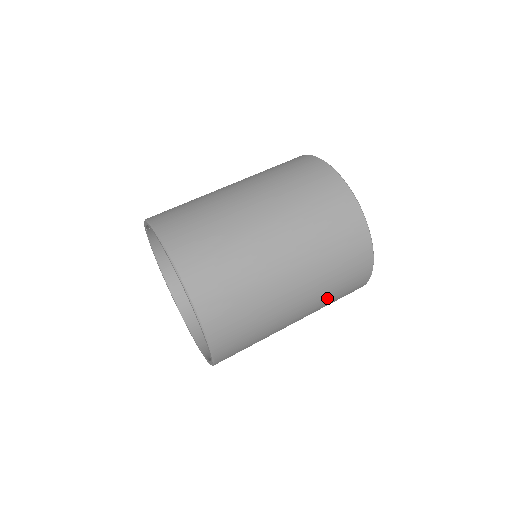
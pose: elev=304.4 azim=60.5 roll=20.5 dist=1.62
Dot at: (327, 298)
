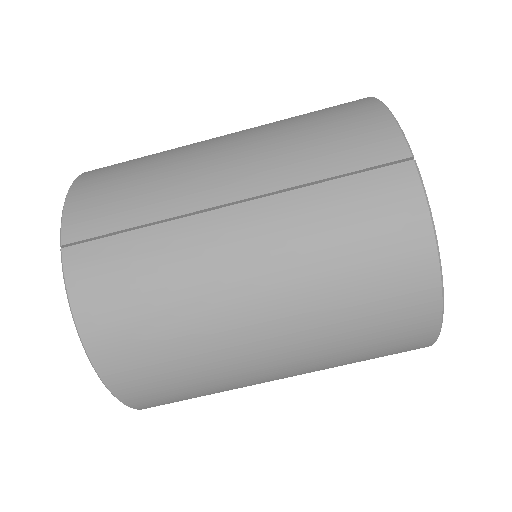
Dot at: occluded
